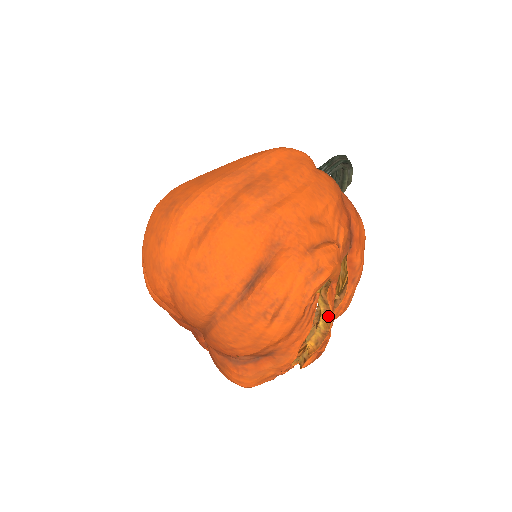
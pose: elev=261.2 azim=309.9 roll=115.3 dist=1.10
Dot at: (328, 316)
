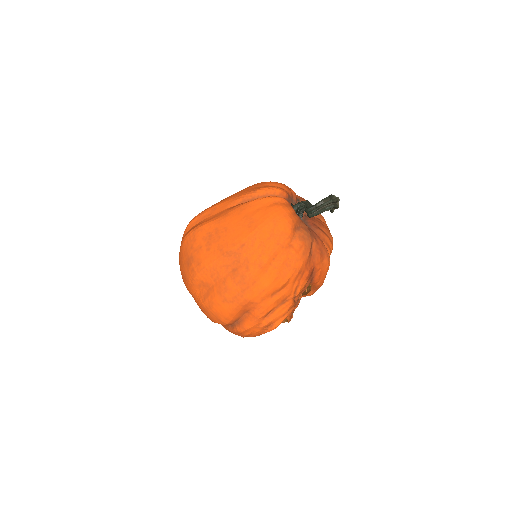
Dot at: (287, 320)
